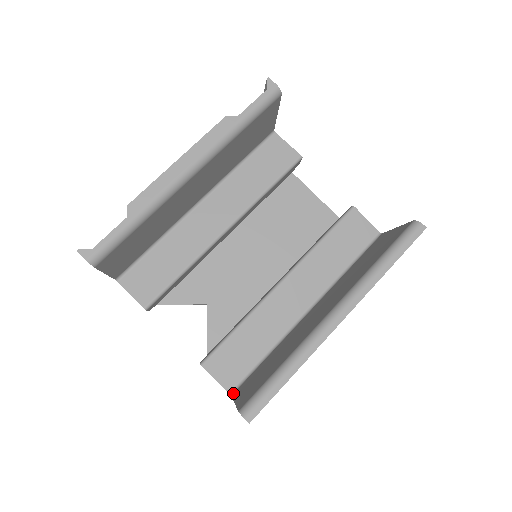
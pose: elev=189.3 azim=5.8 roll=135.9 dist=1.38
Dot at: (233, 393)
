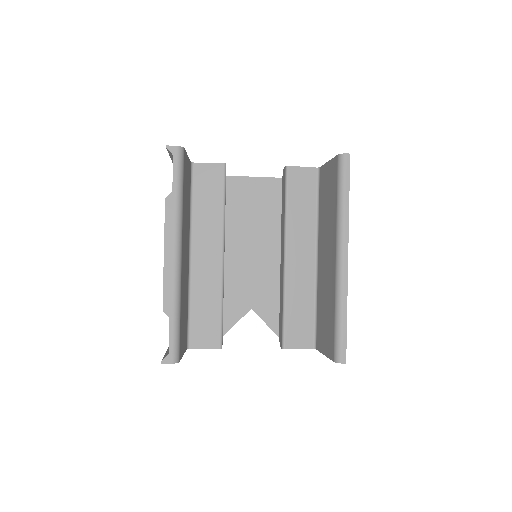
Dot at: (316, 347)
